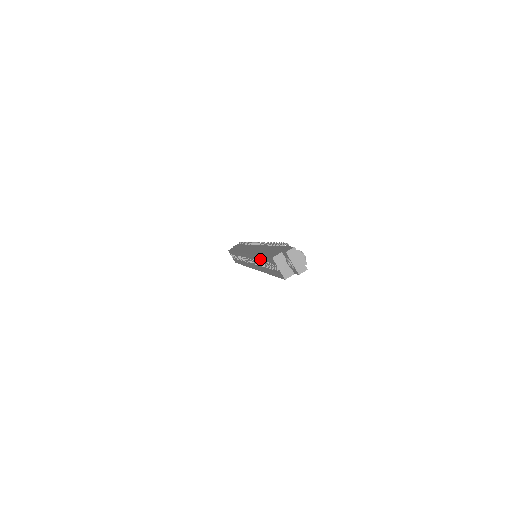
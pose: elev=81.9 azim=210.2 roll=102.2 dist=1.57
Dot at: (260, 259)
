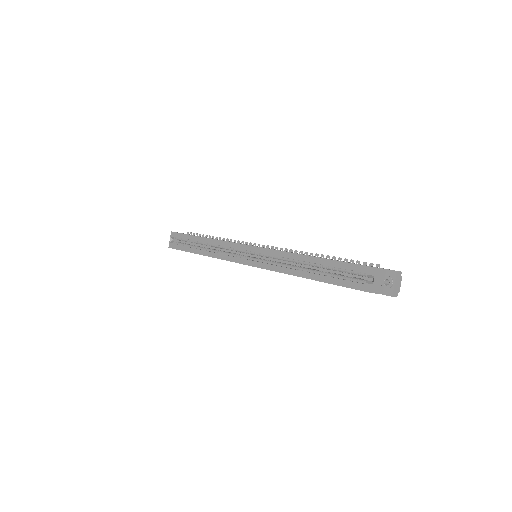
Dot at: (316, 261)
